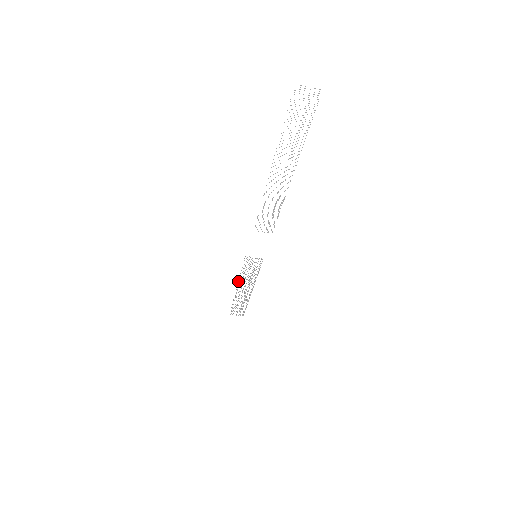
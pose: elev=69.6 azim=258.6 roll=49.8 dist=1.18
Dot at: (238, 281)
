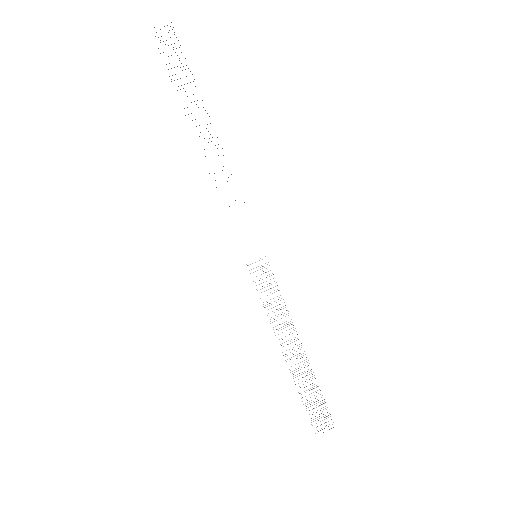
Dot at: occluded
